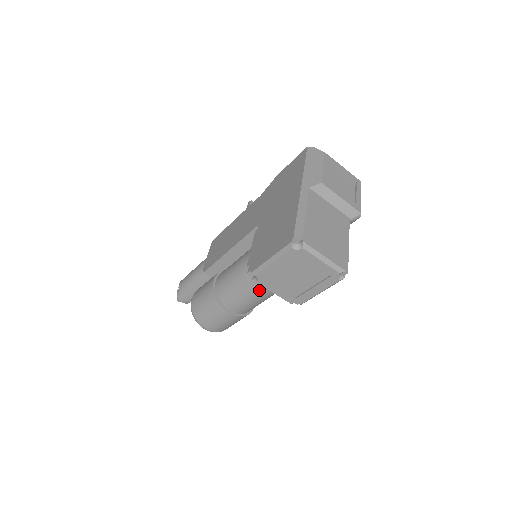
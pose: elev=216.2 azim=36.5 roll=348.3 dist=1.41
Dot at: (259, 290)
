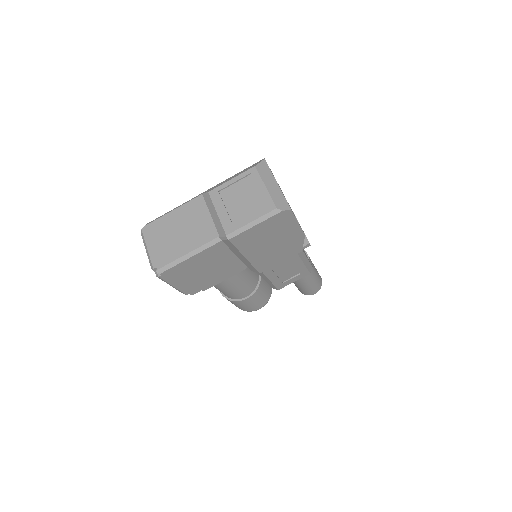
Dot at: occluded
